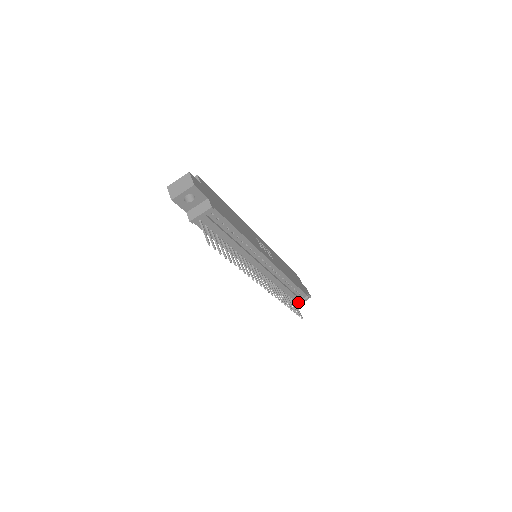
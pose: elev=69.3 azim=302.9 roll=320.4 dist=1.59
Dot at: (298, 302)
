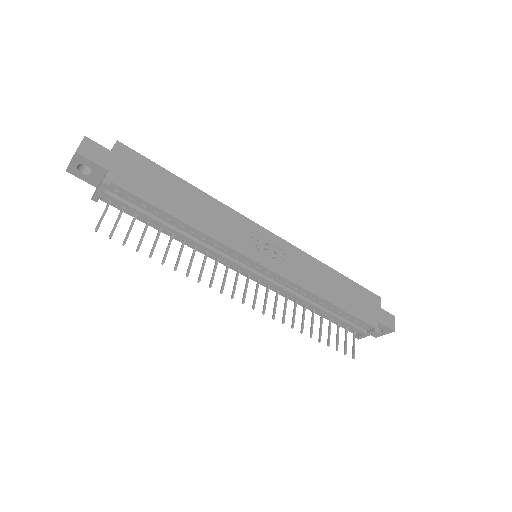
Dot at: (362, 333)
